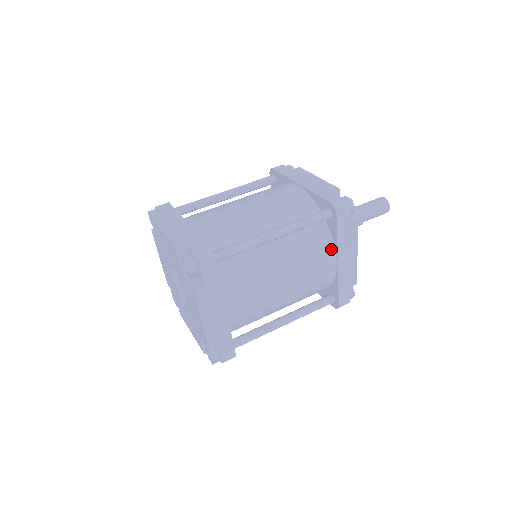
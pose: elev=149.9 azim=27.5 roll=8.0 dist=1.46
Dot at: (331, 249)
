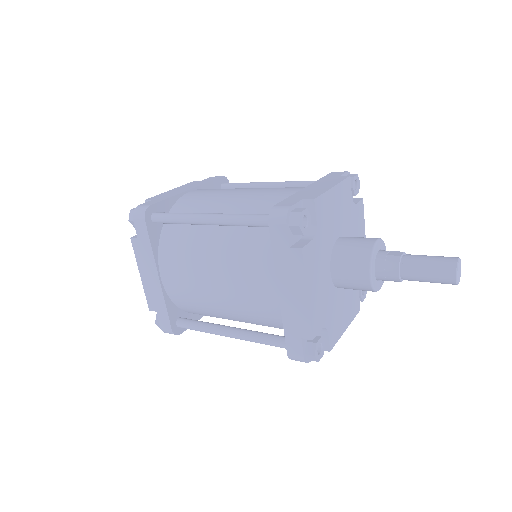
Dot at: (273, 269)
